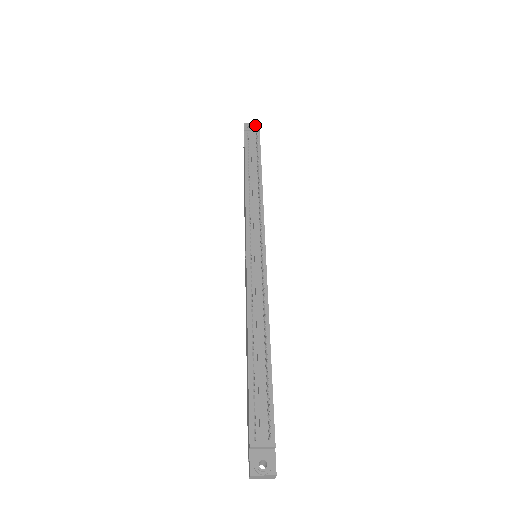
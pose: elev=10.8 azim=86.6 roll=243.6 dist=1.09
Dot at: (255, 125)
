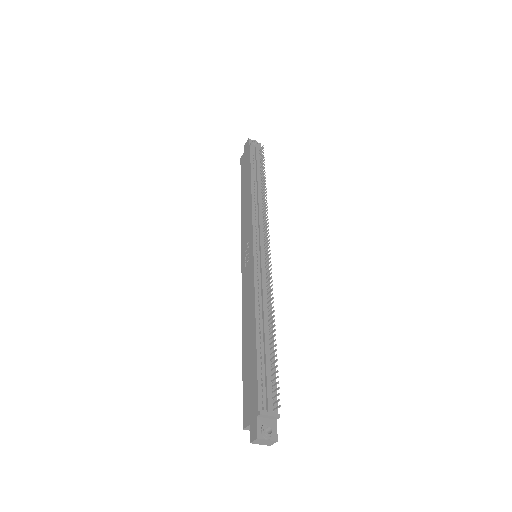
Dot at: (258, 143)
